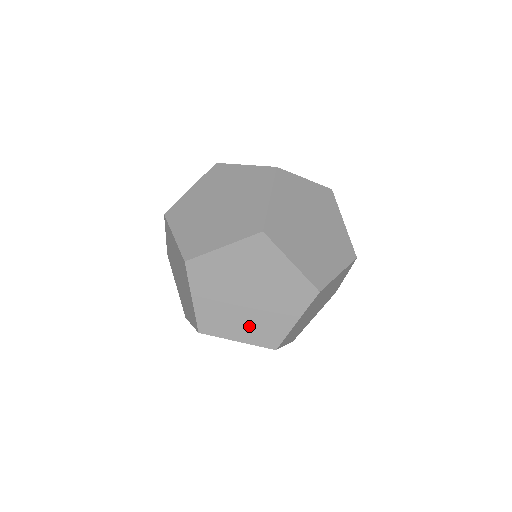
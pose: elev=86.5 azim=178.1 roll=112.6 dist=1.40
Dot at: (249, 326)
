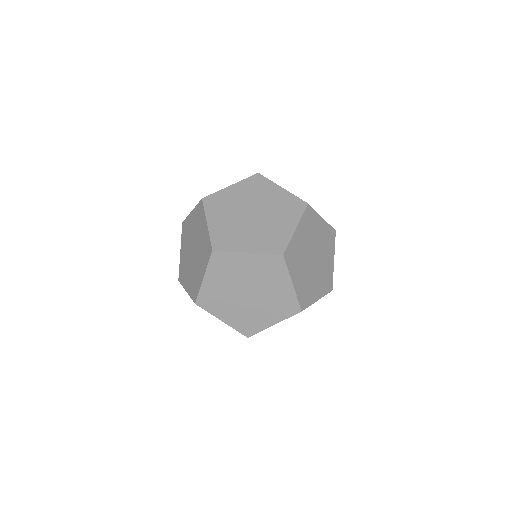
Dot at: (269, 310)
